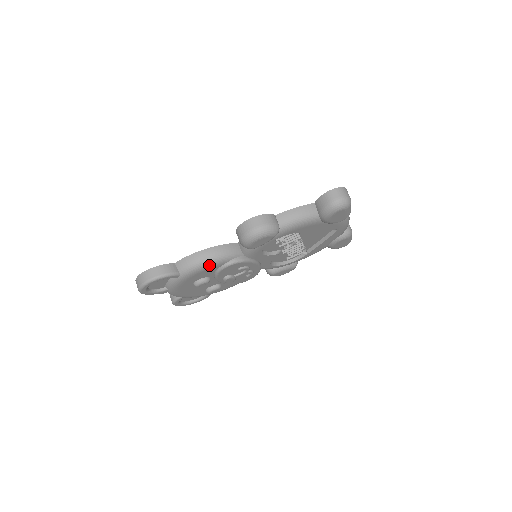
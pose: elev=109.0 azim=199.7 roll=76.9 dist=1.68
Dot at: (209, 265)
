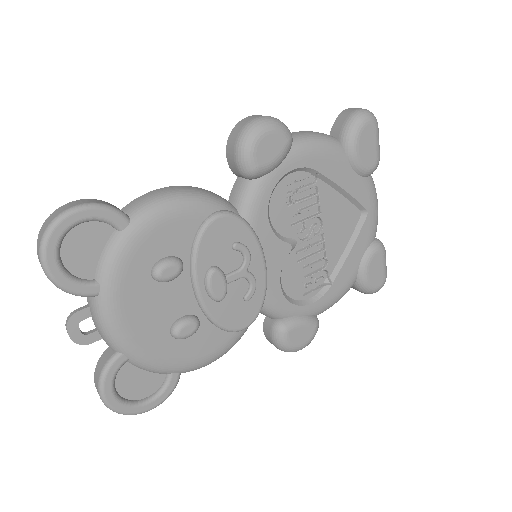
Dot at: (184, 204)
